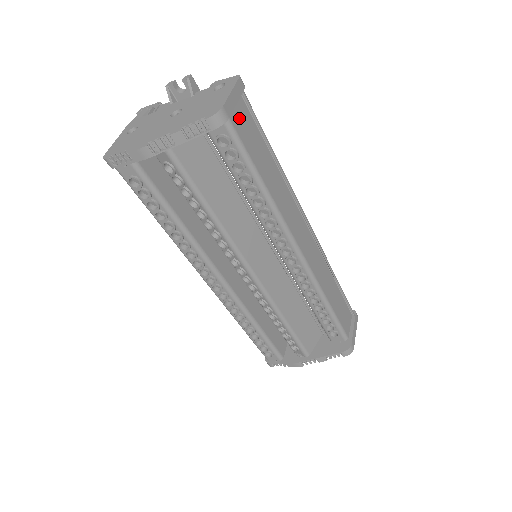
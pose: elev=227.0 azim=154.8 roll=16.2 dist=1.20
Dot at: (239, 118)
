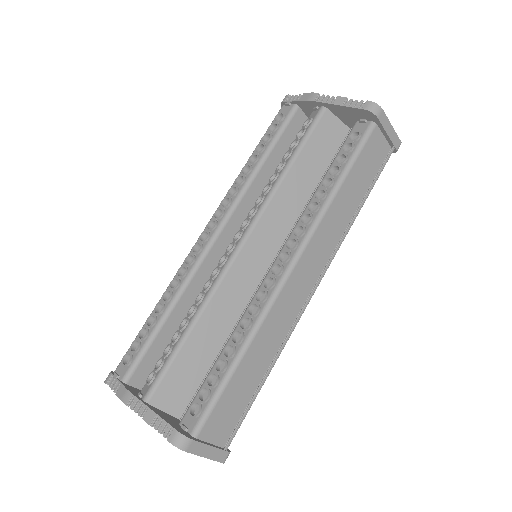
Dot at: (377, 144)
